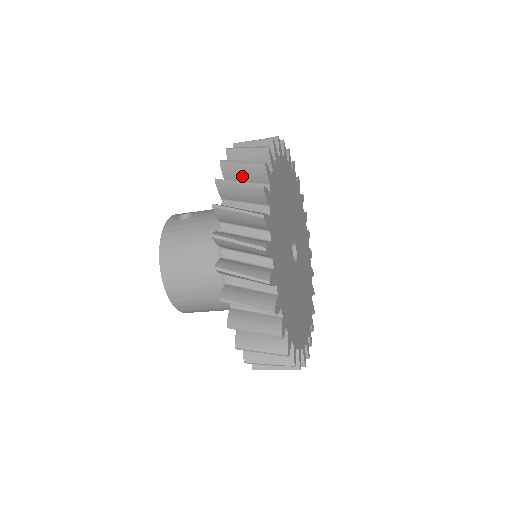
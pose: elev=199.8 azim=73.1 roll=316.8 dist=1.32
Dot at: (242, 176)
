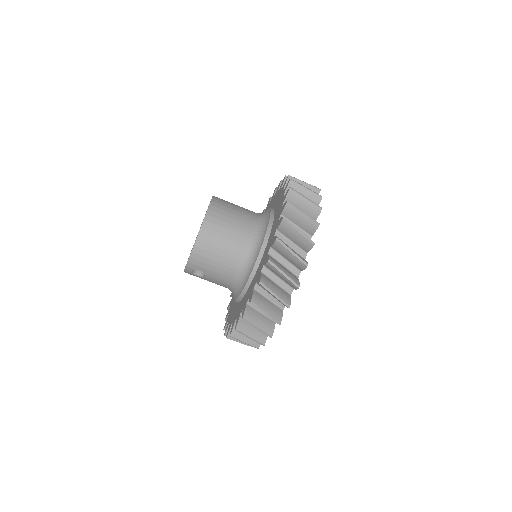
Dot at: occluded
